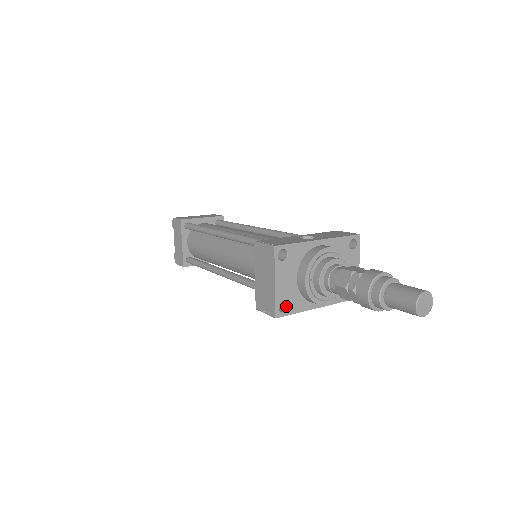
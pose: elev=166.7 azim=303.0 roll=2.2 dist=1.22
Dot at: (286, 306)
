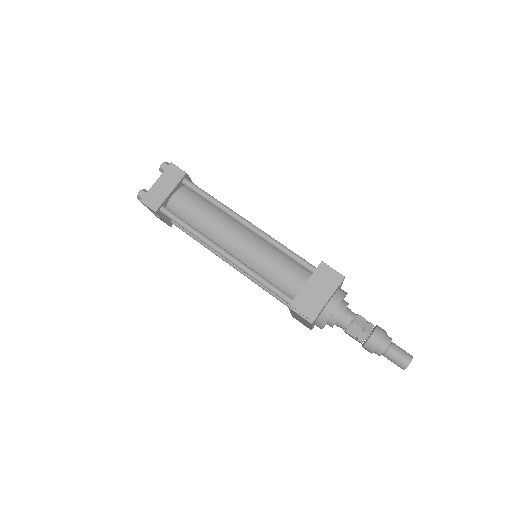
Dot at: occluded
